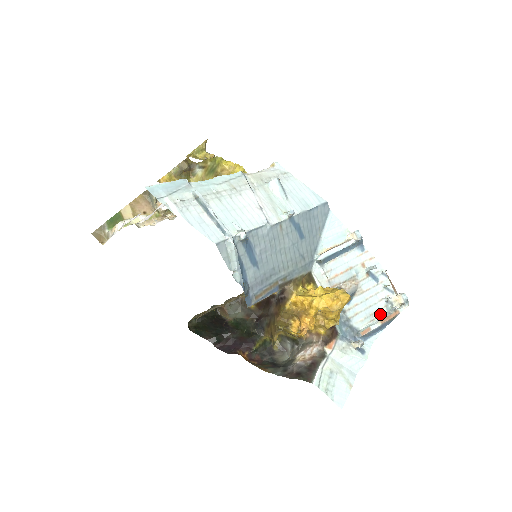
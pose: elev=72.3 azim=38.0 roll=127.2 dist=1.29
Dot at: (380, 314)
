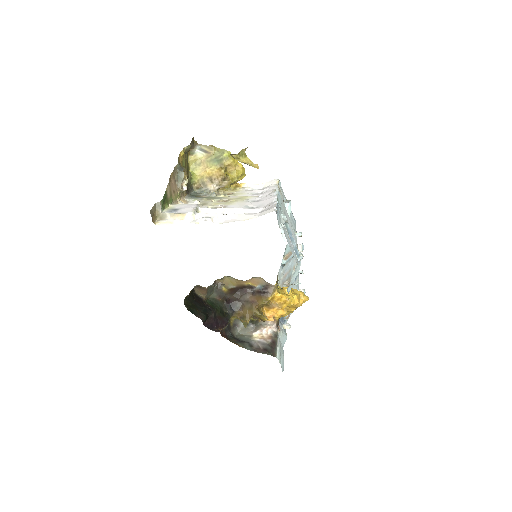
Dot at: occluded
